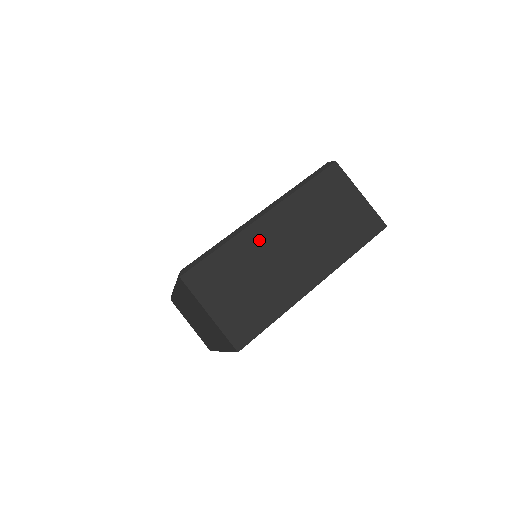
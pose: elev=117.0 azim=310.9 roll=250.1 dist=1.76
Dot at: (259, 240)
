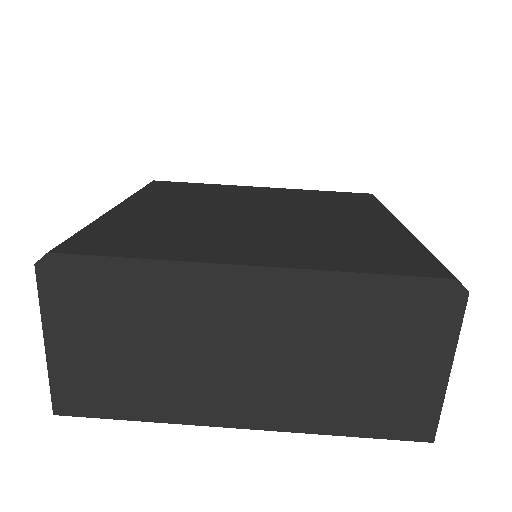
Dot at: (208, 308)
